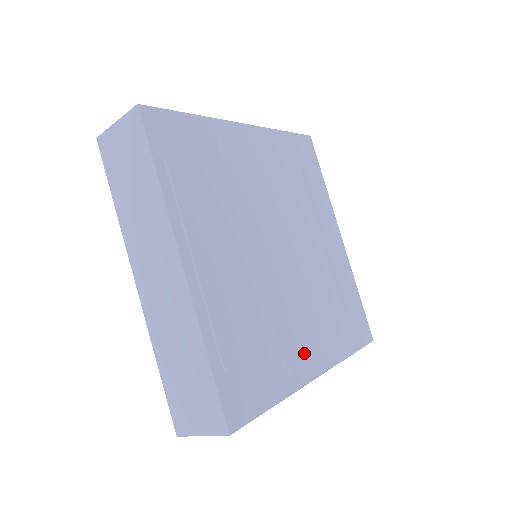
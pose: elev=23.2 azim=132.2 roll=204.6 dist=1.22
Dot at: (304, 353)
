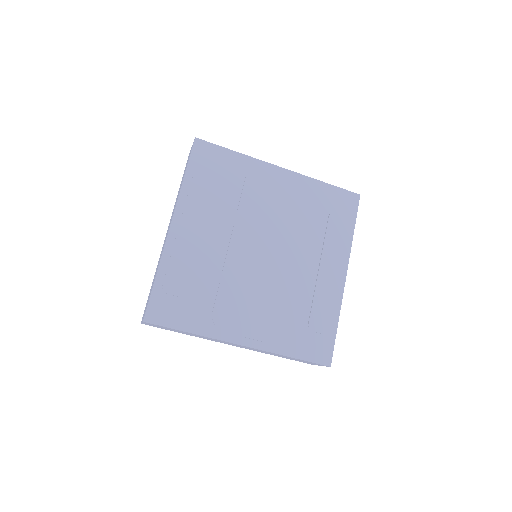
Dot at: (236, 322)
